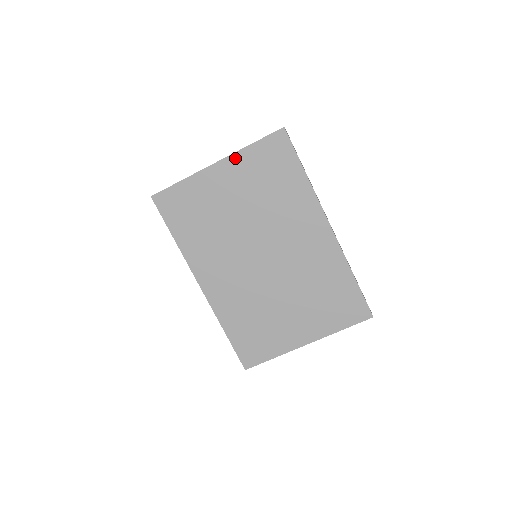
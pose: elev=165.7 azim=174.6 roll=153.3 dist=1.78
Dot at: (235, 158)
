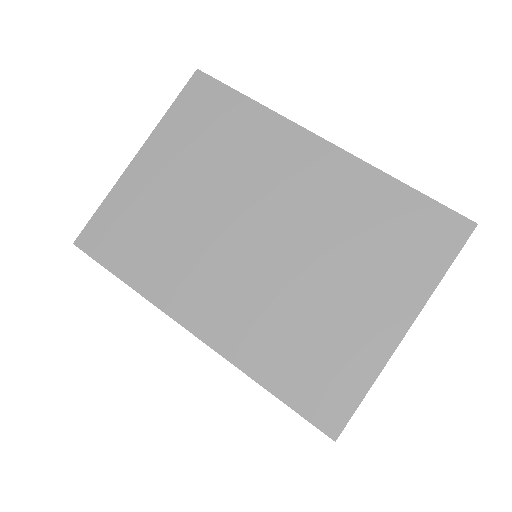
Dot at: (157, 135)
